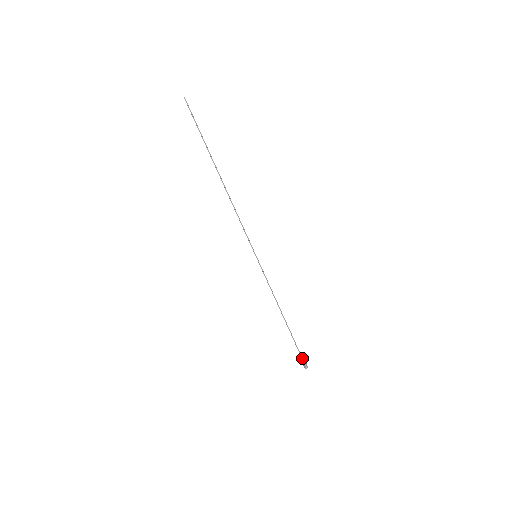
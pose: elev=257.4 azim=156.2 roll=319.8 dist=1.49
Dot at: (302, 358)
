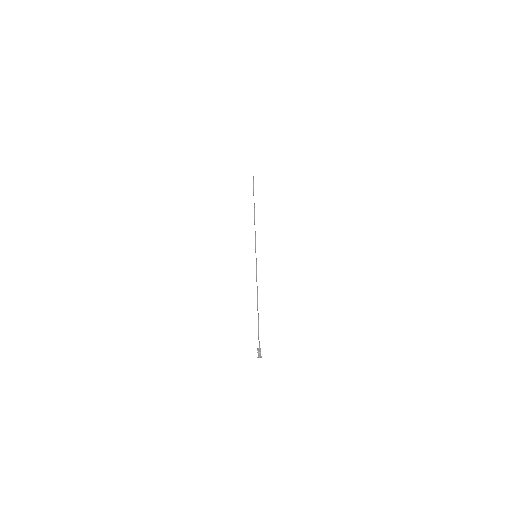
Dot at: (259, 346)
